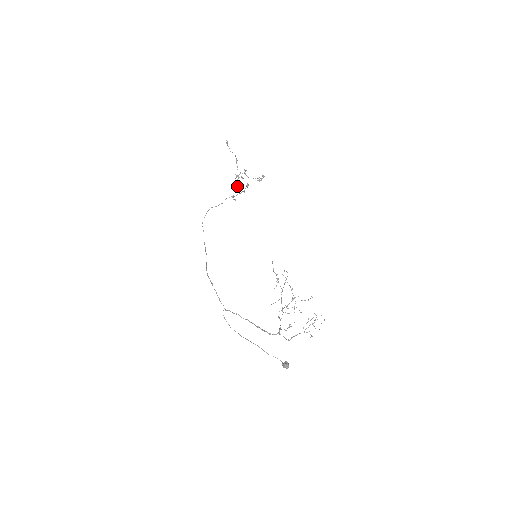
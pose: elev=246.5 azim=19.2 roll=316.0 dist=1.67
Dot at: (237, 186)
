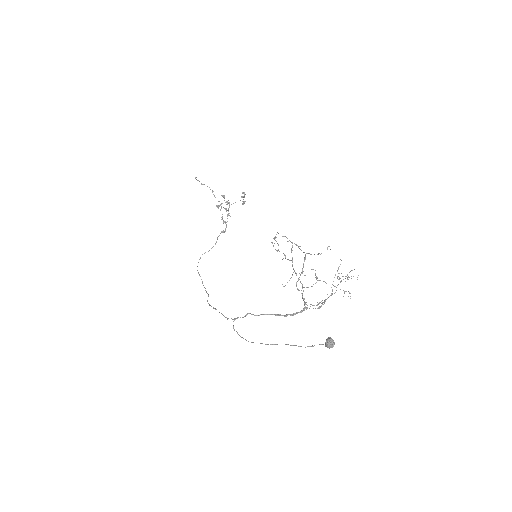
Dot at: (223, 220)
